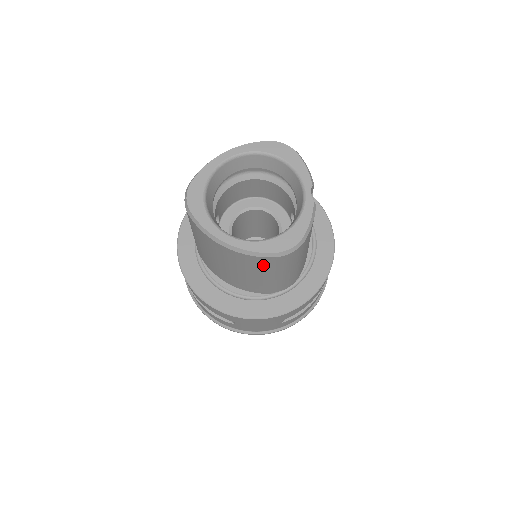
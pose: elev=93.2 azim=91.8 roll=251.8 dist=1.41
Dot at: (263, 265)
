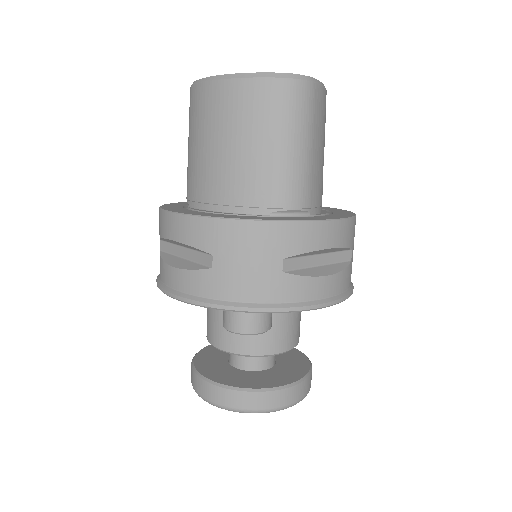
Dot at: (264, 104)
